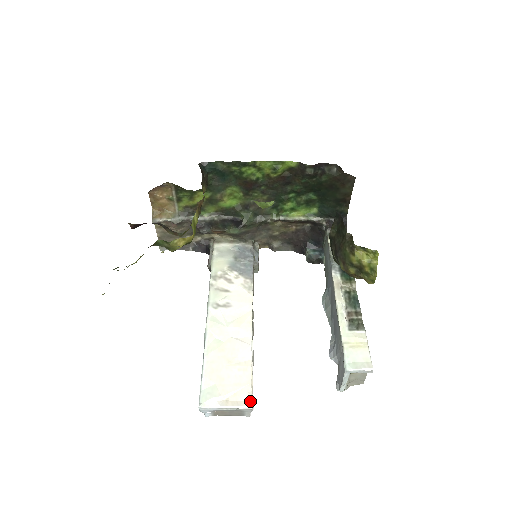
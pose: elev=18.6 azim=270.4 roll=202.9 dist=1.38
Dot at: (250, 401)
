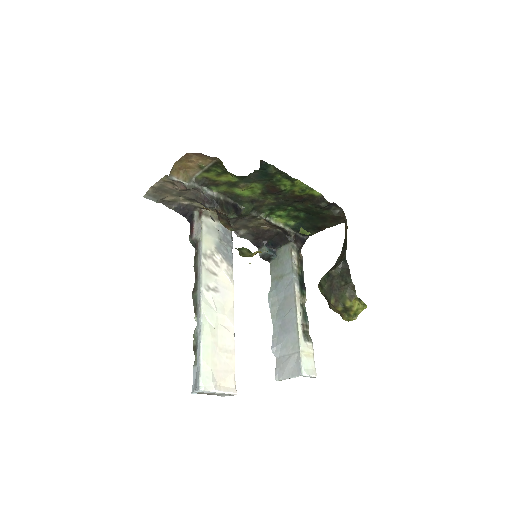
Dot at: (235, 388)
